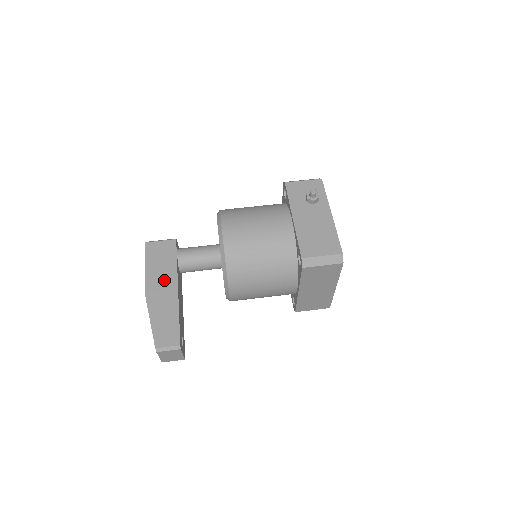
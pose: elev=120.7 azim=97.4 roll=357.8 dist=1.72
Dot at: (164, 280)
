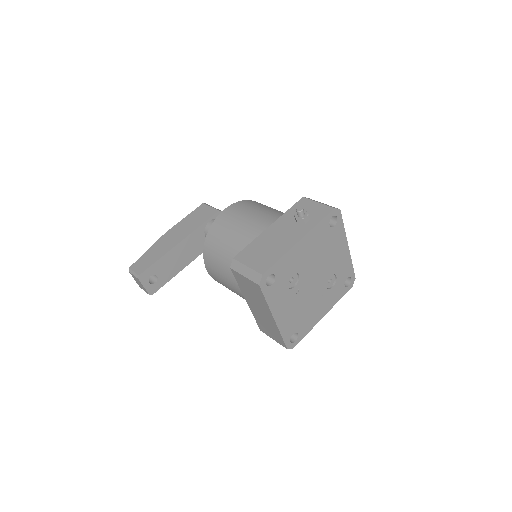
Dot at: (182, 232)
